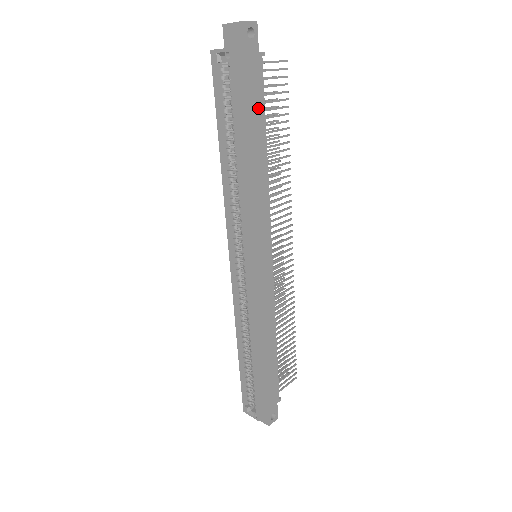
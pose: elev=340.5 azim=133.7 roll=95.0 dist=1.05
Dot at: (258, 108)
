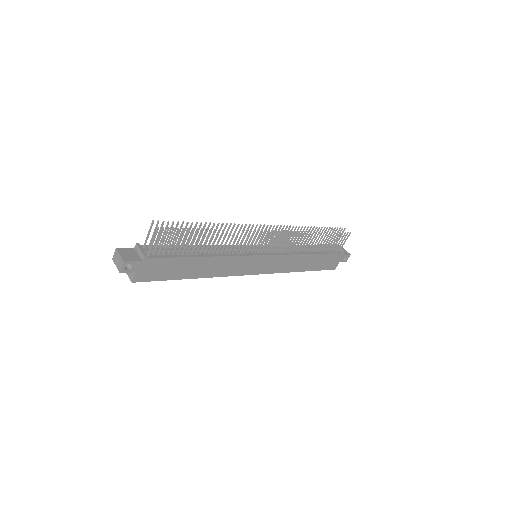
Dot at: (175, 263)
